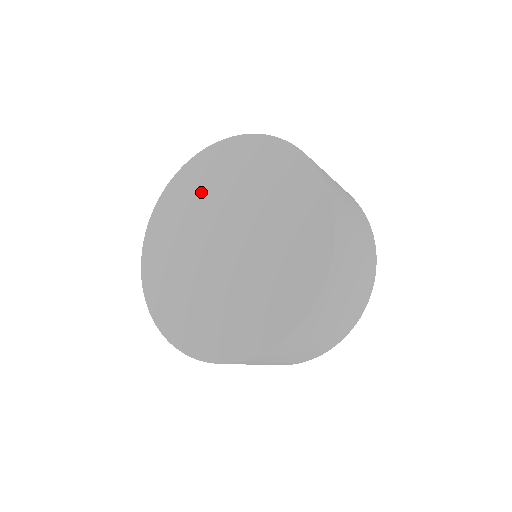
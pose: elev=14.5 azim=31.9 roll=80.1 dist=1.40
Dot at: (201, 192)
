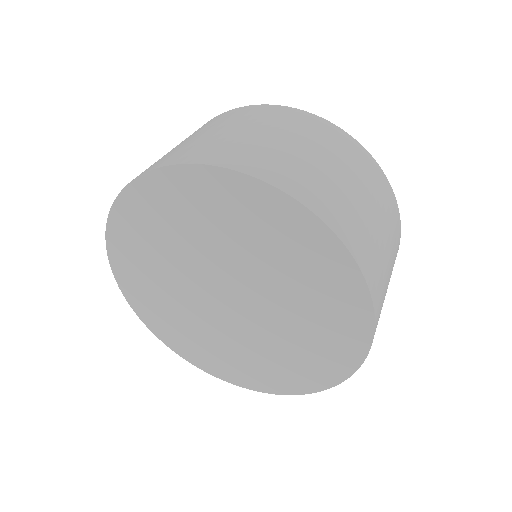
Dot at: (262, 243)
